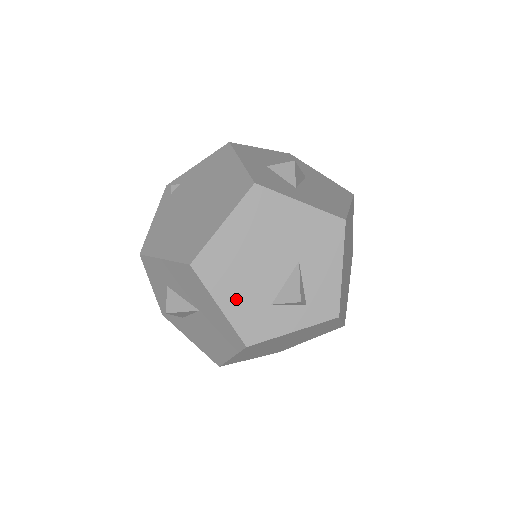
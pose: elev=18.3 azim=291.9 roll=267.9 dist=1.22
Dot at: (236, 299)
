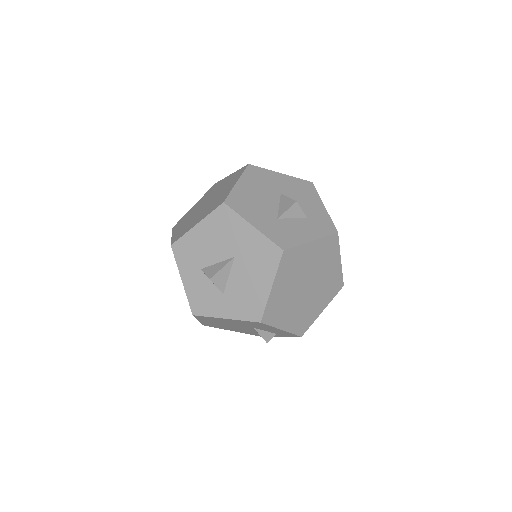
Dot at: (238, 331)
